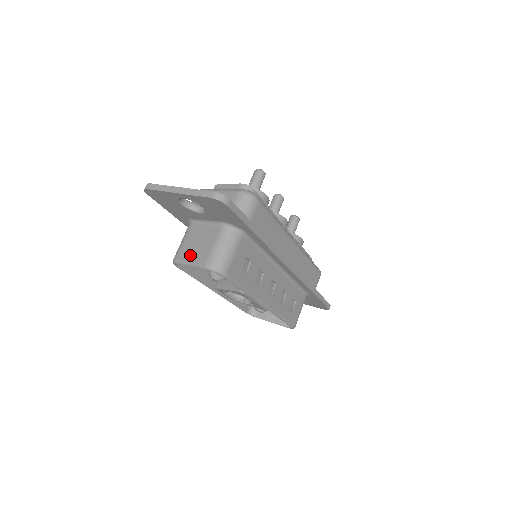
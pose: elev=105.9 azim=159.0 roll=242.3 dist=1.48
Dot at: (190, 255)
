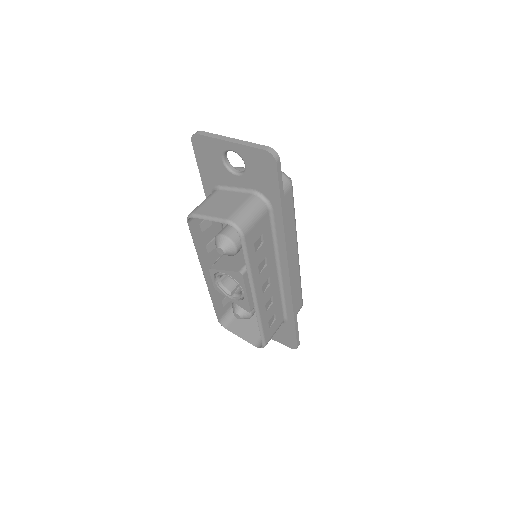
Dot at: (211, 211)
